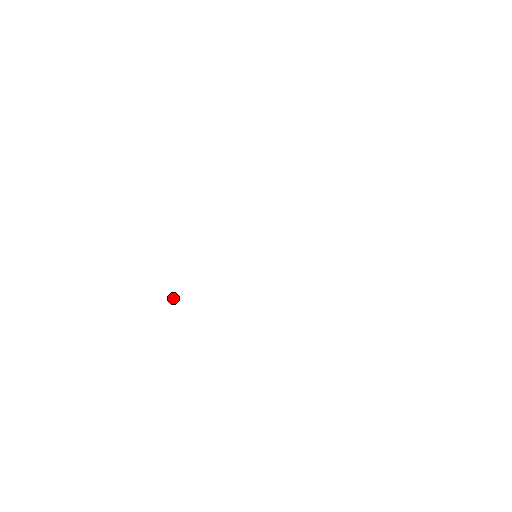
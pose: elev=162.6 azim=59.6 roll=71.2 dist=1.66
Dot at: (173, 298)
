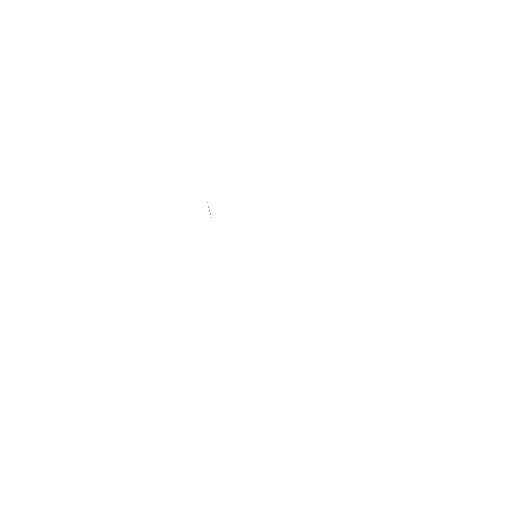
Dot at: occluded
